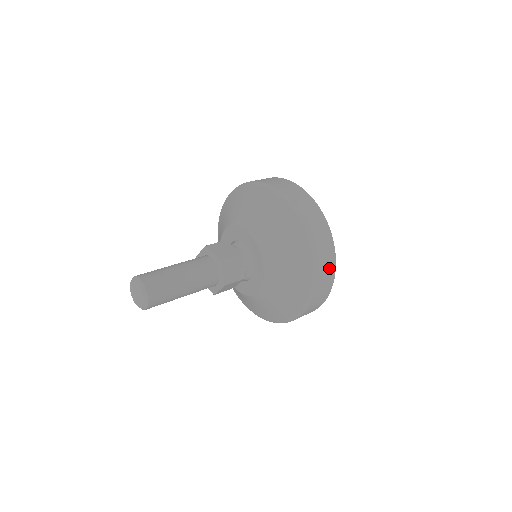
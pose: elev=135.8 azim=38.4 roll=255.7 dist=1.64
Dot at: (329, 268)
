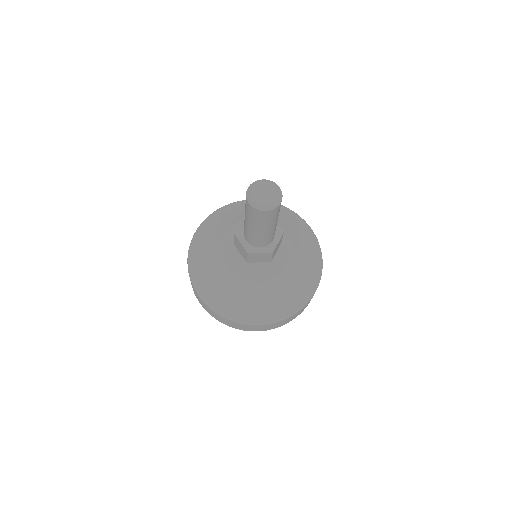
Dot at: occluded
